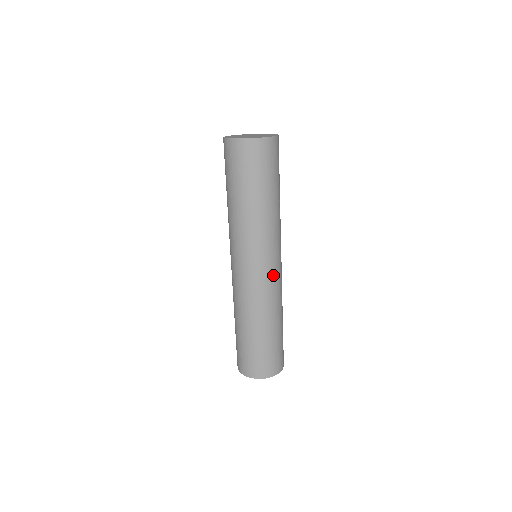
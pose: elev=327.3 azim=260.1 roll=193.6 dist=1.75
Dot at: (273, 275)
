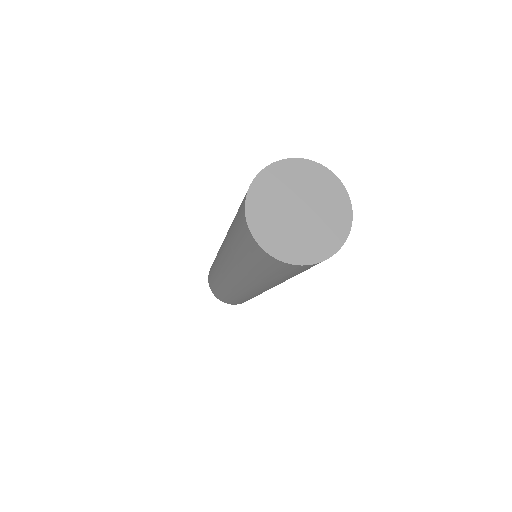
Dot at: occluded
